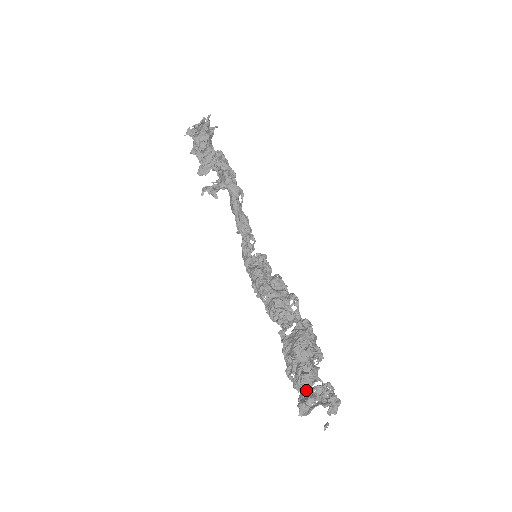
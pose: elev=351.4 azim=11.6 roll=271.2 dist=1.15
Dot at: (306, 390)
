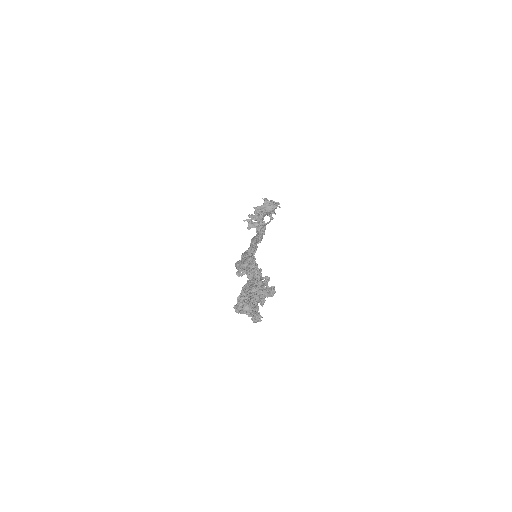
Dot at: (250, 301)
